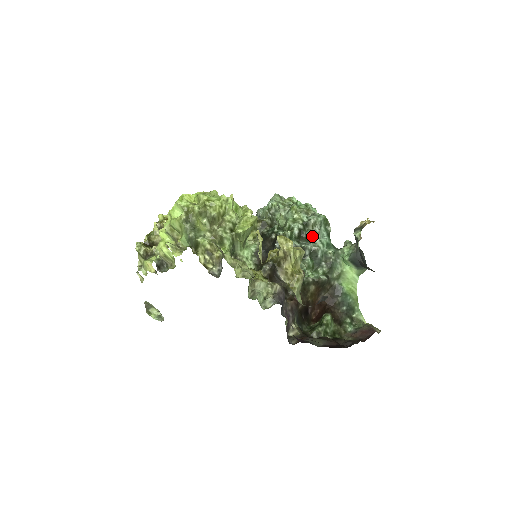
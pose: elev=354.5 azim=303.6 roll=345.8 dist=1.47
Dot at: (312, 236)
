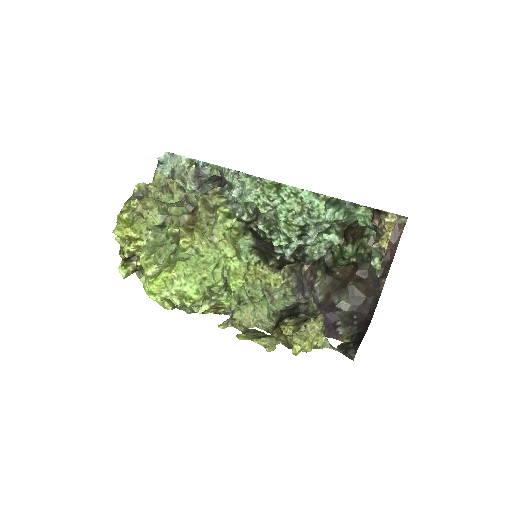
Dot at: occluded
